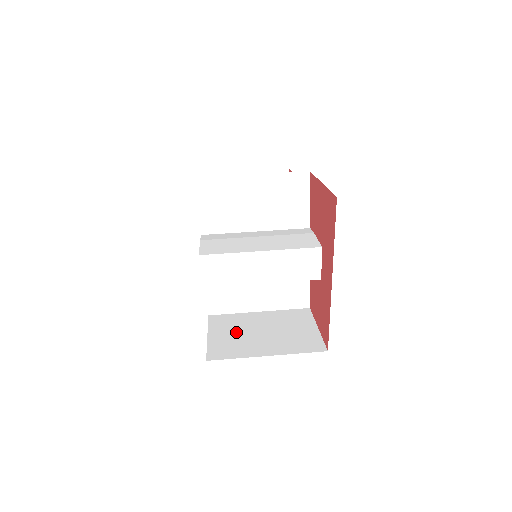
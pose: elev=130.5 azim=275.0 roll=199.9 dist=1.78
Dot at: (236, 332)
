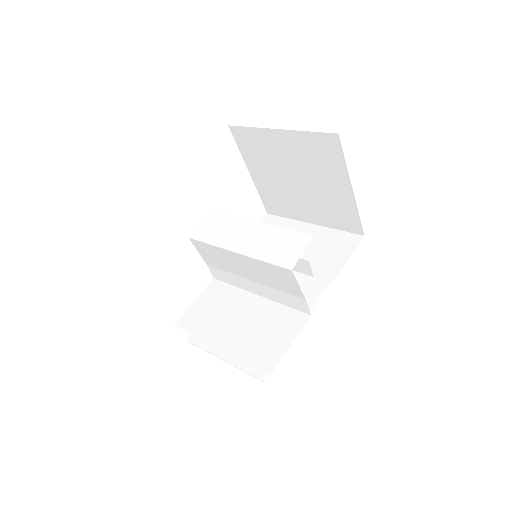
Dot at: occluded
